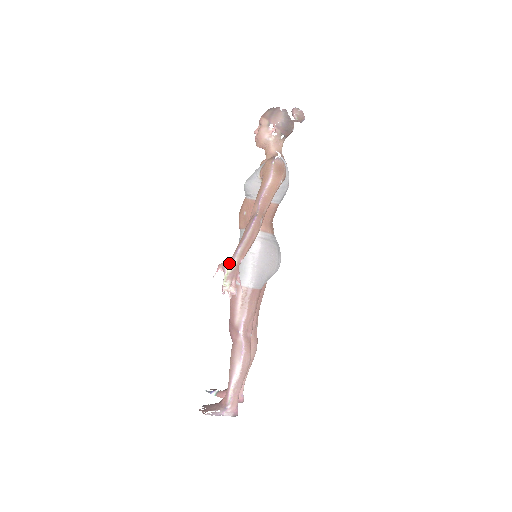
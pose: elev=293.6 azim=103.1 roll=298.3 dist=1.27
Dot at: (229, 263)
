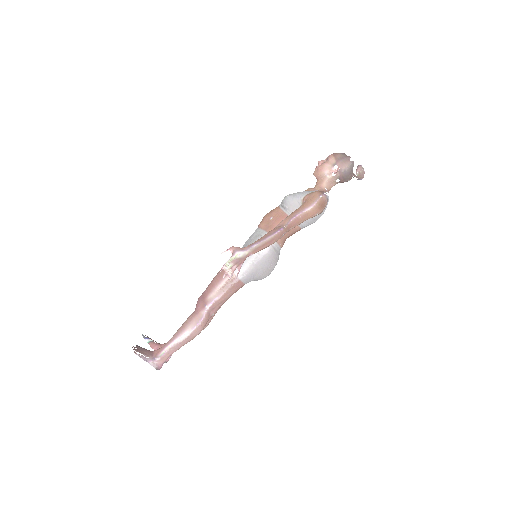
Dot at: (241, 250)
